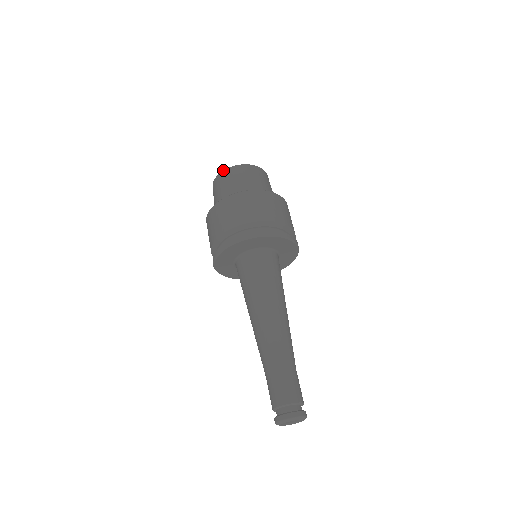
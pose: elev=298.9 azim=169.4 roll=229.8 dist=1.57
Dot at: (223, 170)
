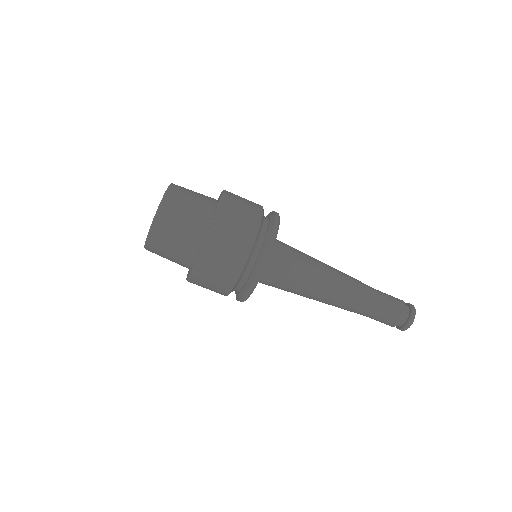
Dot at: occluded
